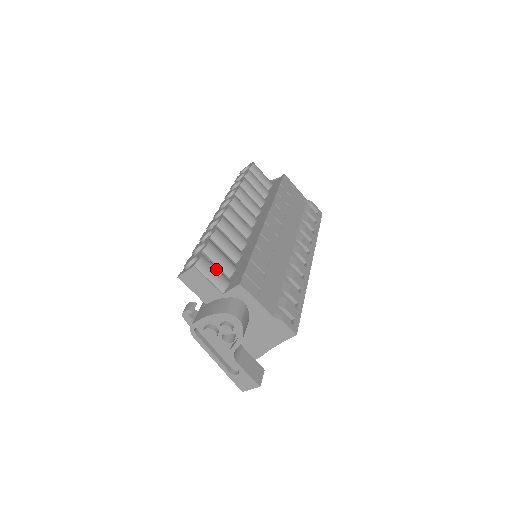
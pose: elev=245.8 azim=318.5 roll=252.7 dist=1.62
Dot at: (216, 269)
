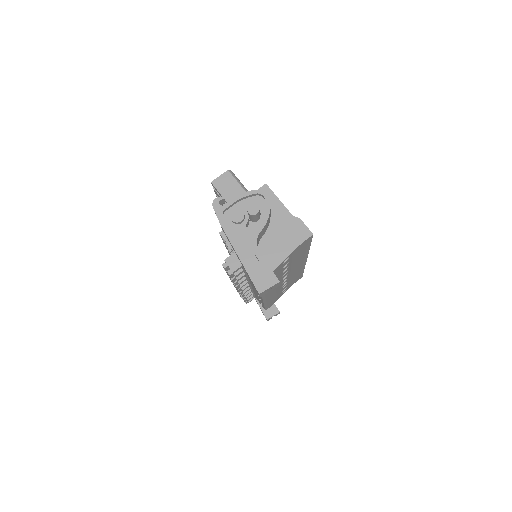
Dot at: occluded
